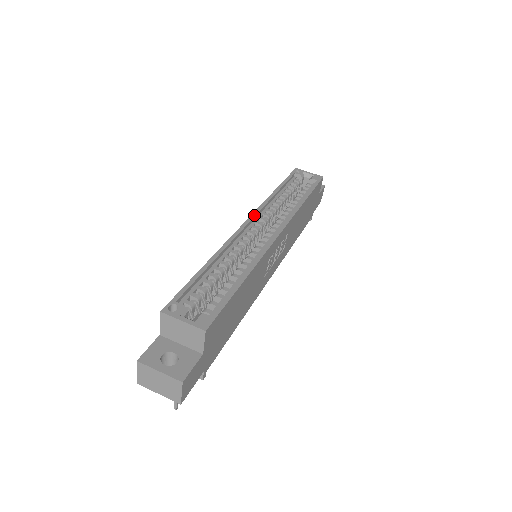
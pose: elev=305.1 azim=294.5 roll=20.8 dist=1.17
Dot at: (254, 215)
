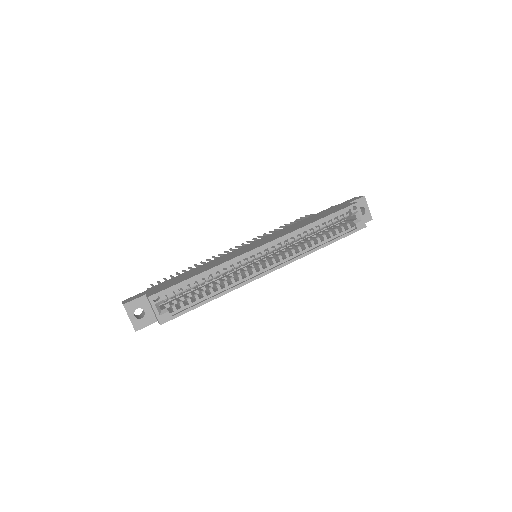
Dot at: (271, 243)
